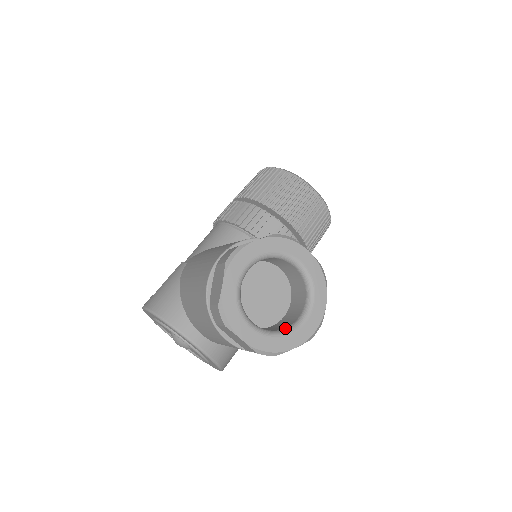
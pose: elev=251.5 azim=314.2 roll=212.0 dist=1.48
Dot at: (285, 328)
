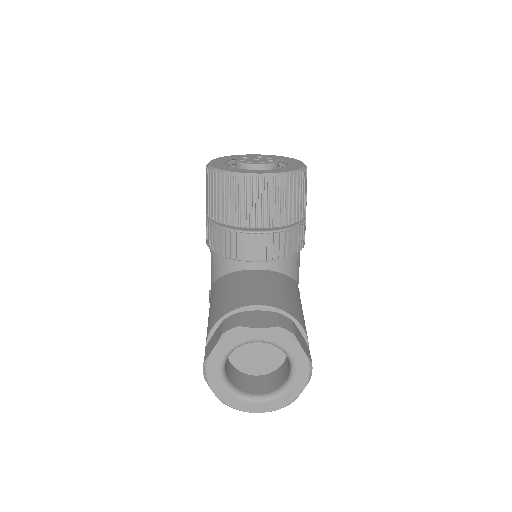
Dot at: (284, 383)
